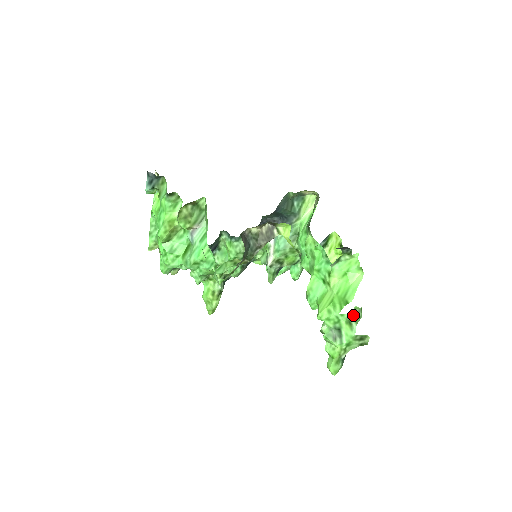
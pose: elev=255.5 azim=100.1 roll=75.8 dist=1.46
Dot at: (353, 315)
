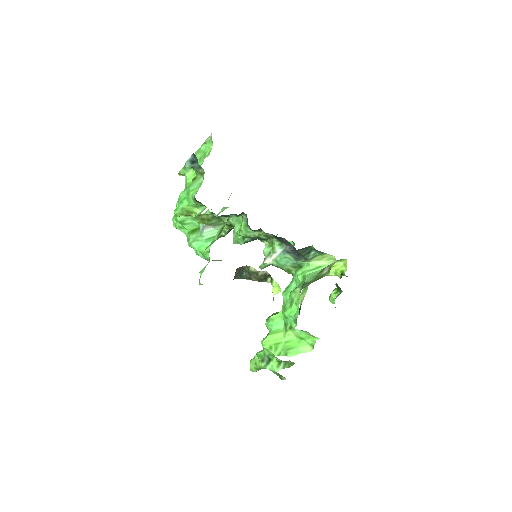
Dot at: (285, 361)
